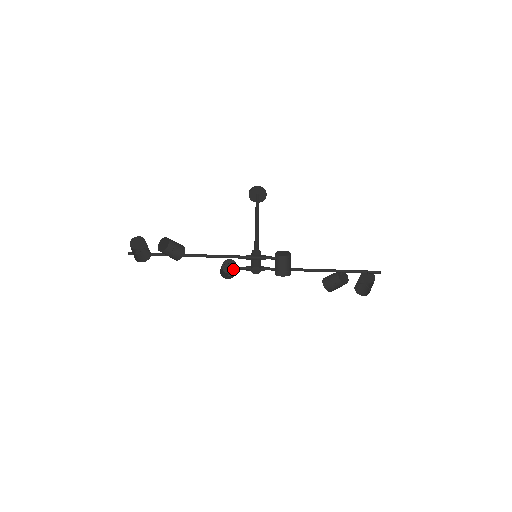
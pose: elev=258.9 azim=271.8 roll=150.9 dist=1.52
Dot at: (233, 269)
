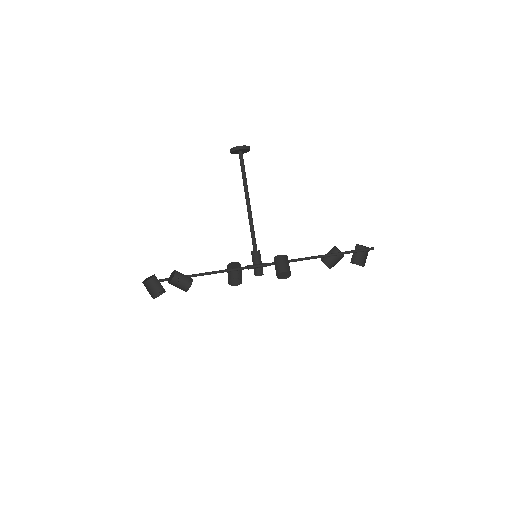
Dot at: (238, 266)
